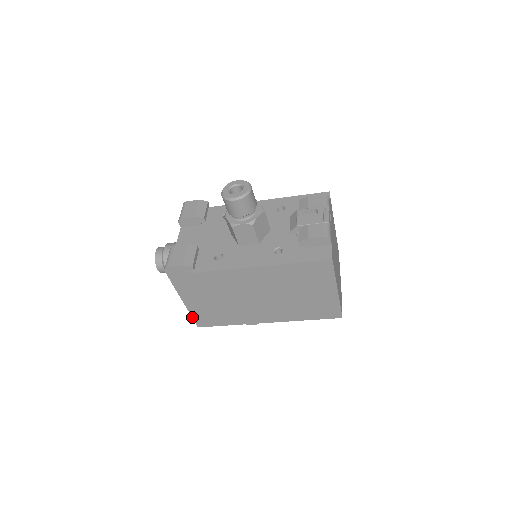
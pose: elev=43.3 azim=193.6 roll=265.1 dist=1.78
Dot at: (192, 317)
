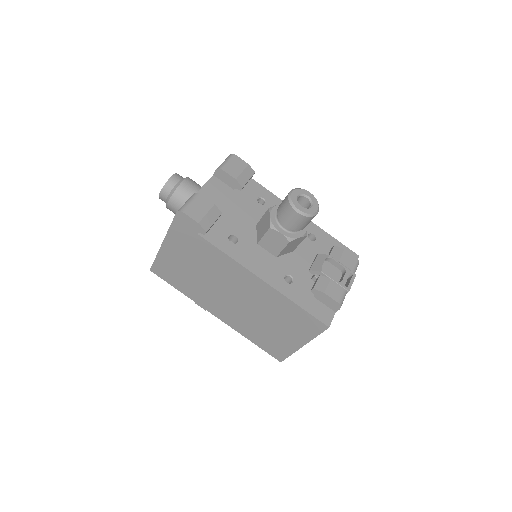
Dot at: (154, 260)
